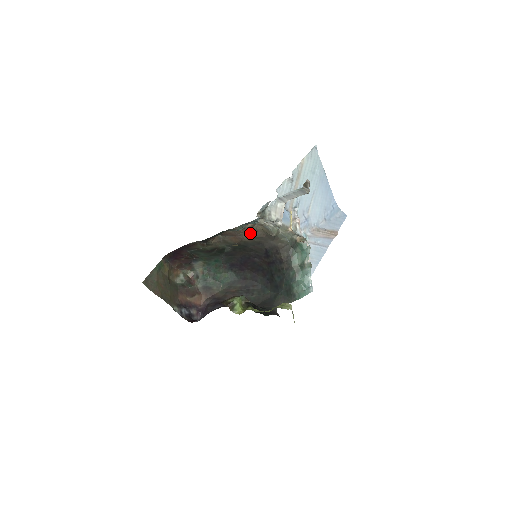
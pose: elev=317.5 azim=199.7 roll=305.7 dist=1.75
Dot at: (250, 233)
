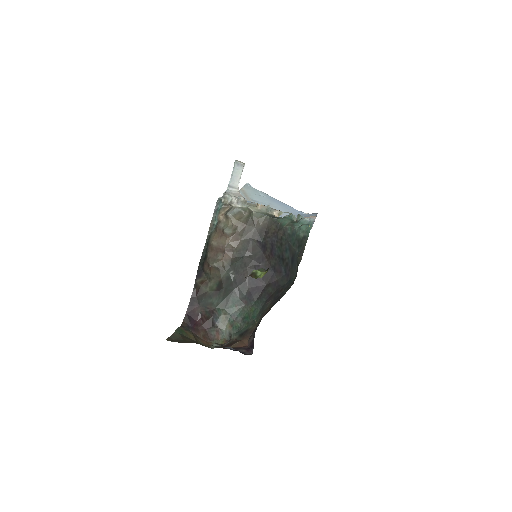
Dot at: (232, 235)
